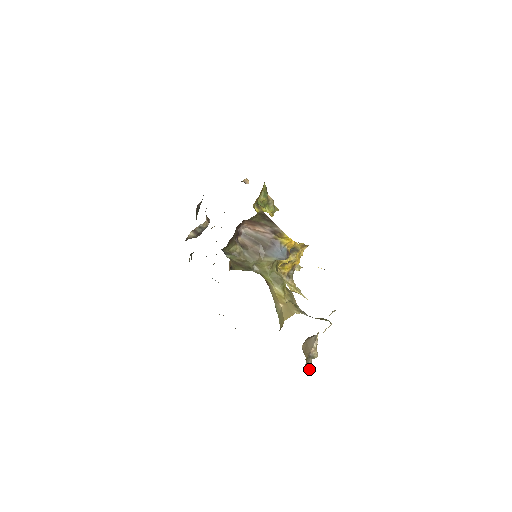
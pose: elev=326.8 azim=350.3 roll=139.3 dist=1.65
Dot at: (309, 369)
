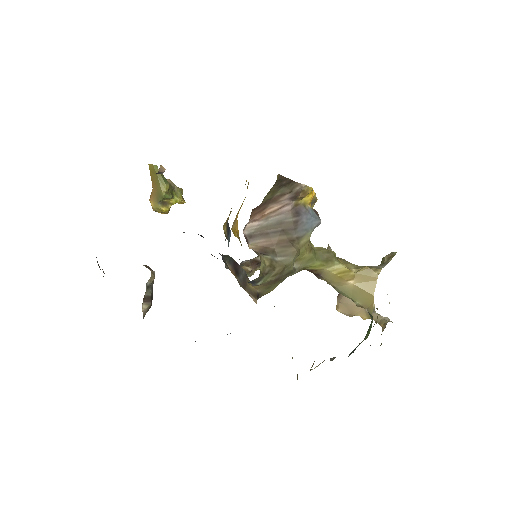
Dot at: occluded
